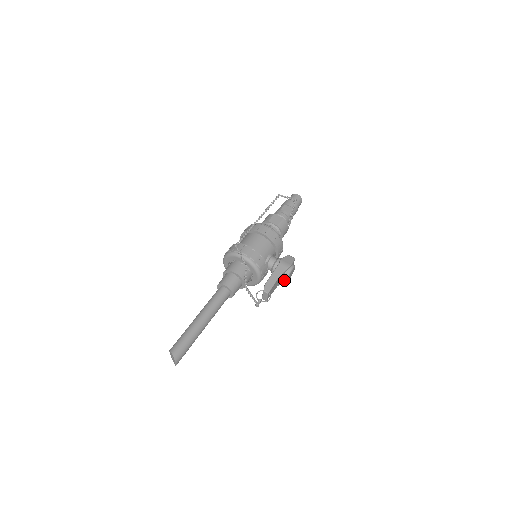
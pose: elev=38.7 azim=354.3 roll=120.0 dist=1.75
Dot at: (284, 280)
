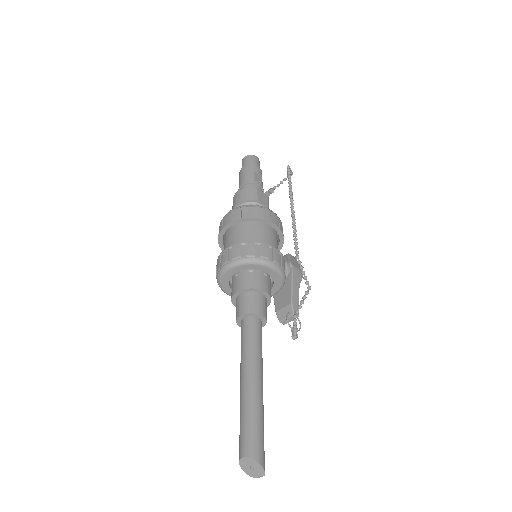
Dot at: occluded
